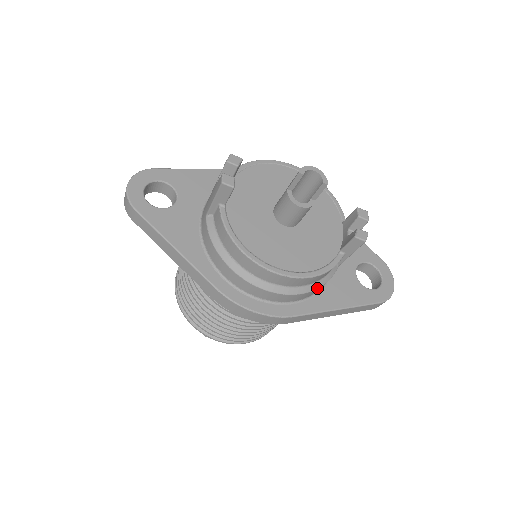
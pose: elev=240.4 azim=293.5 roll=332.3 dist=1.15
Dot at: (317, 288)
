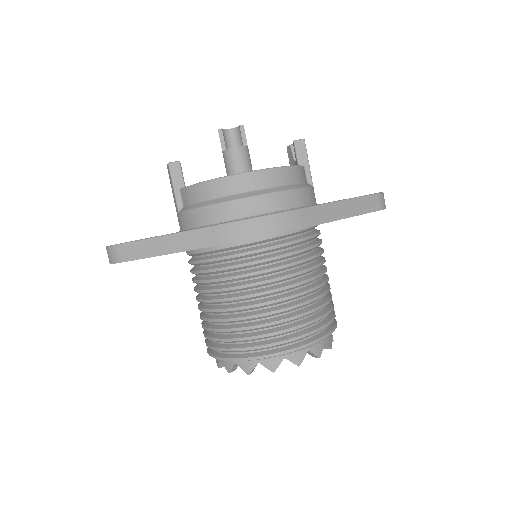
Dot at: (302, 188)
